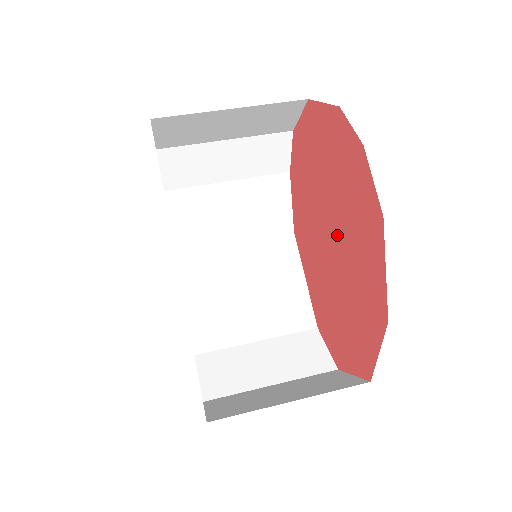
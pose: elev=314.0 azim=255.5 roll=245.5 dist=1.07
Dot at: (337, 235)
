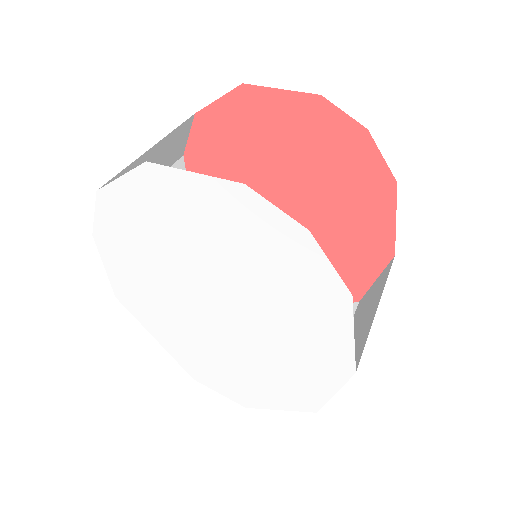
Dot at: (305, 205)
